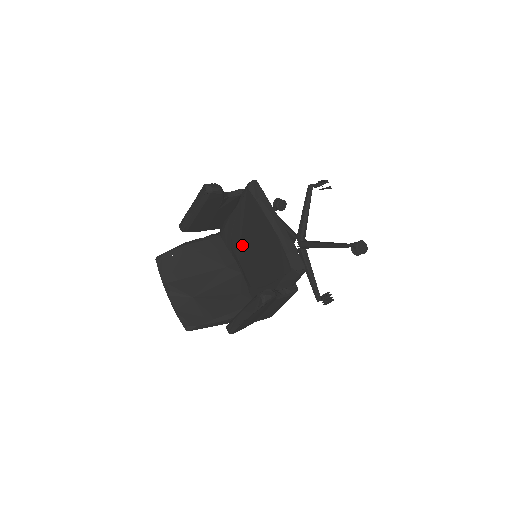
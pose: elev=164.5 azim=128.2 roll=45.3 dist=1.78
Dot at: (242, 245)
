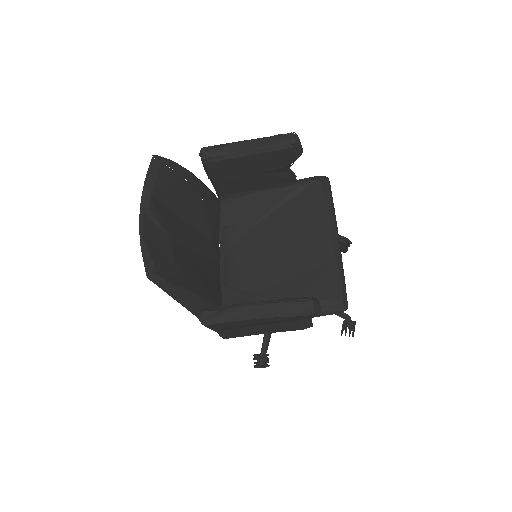
Dot at: (253, 232)
